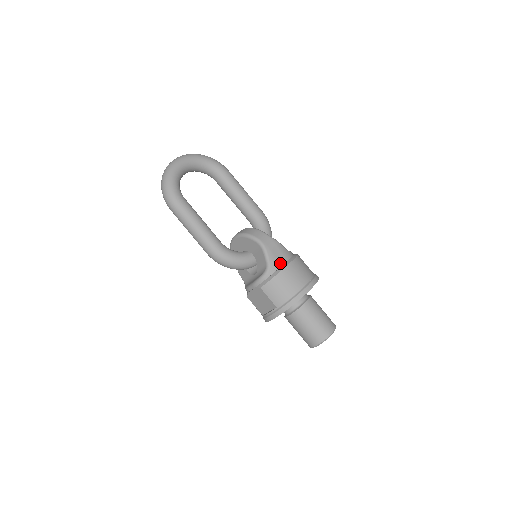
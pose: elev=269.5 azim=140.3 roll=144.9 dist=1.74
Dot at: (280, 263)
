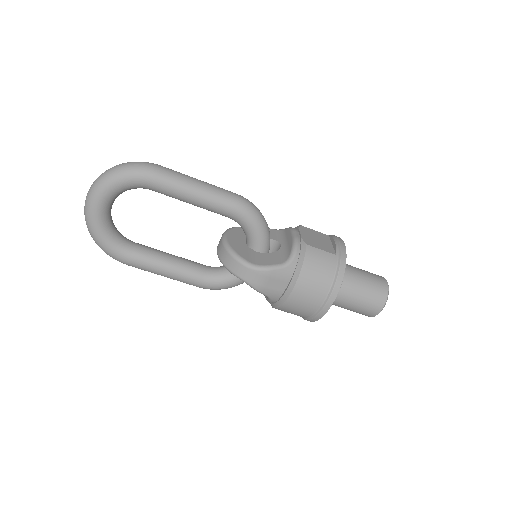
Dot at: (281, 290)
